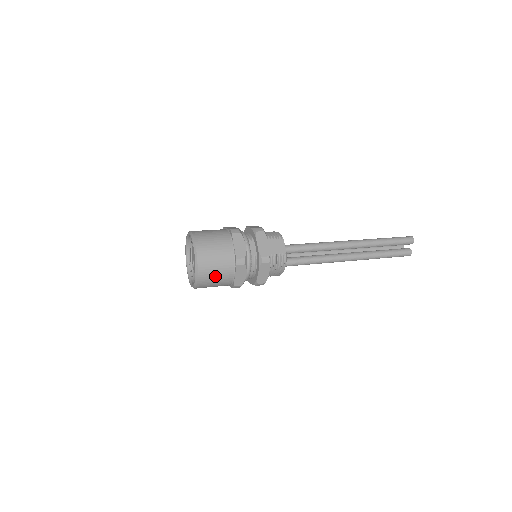
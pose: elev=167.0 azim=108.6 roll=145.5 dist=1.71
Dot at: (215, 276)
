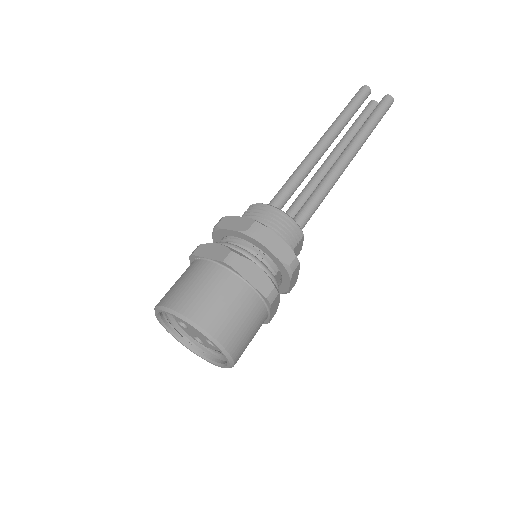
Dot at: occluded
